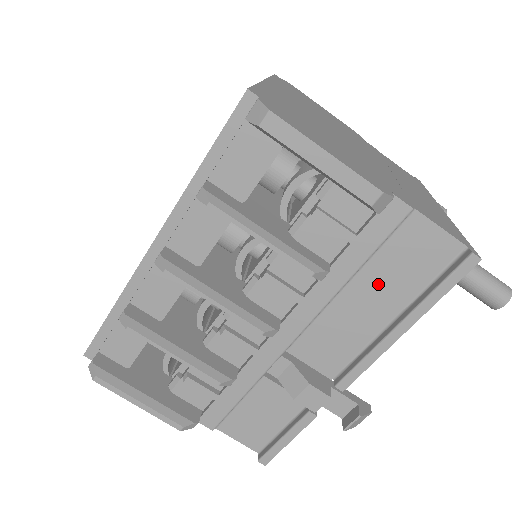
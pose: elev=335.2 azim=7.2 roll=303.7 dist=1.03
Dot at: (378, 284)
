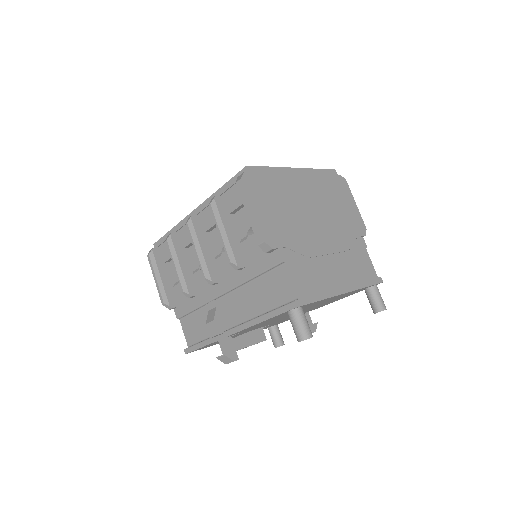
Dot at: (260, 291)
